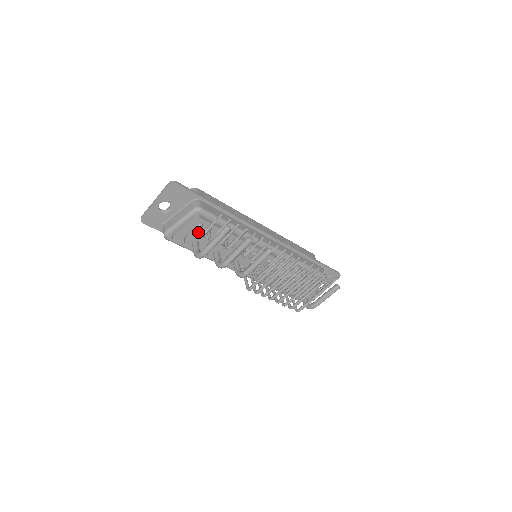
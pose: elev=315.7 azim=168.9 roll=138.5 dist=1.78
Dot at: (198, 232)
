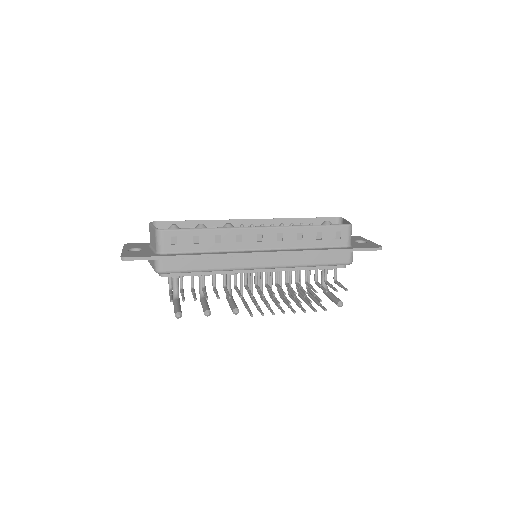
Dot at: occluded
